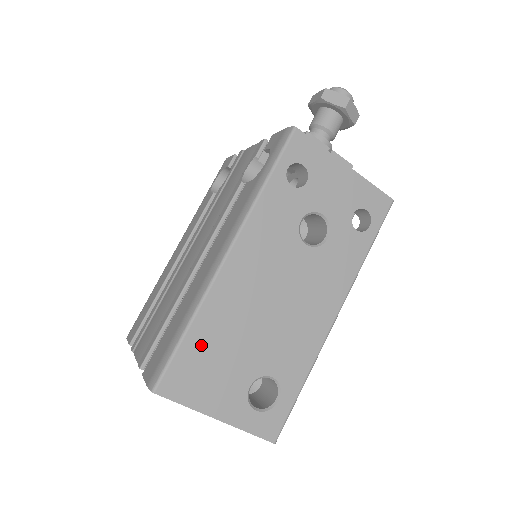
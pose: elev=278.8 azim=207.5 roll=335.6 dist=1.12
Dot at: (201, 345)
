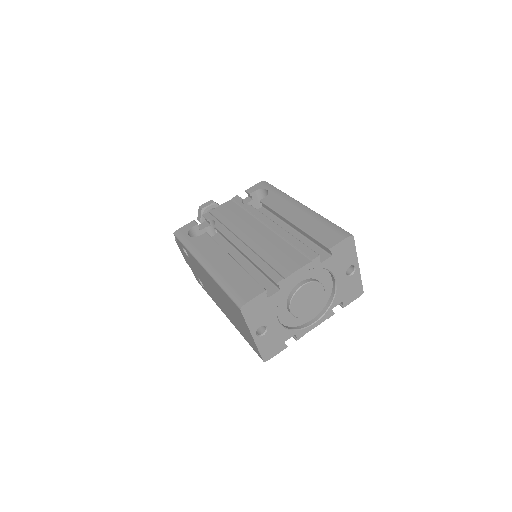
Dot at: occluded
